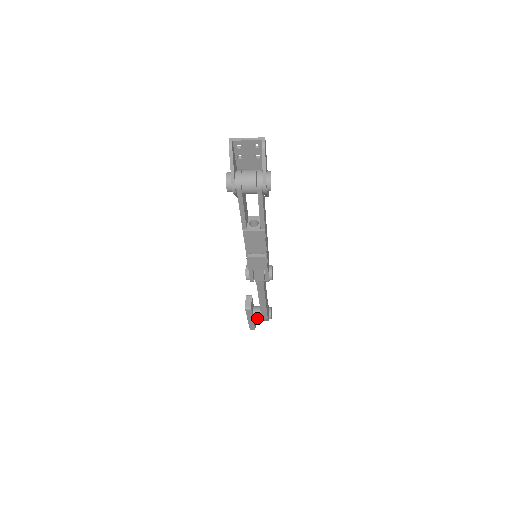
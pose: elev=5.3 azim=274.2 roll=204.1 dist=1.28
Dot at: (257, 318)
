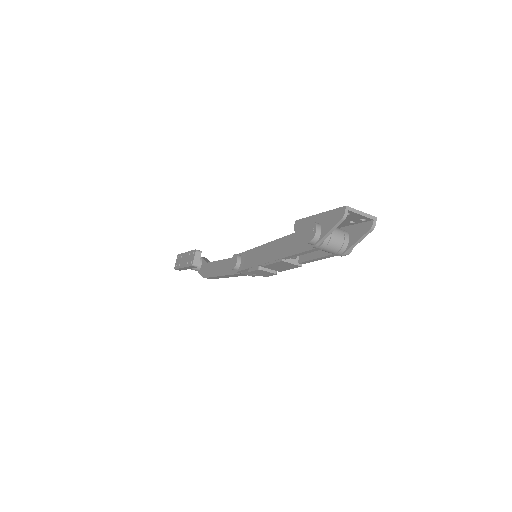
Dot at: (193, 269)
